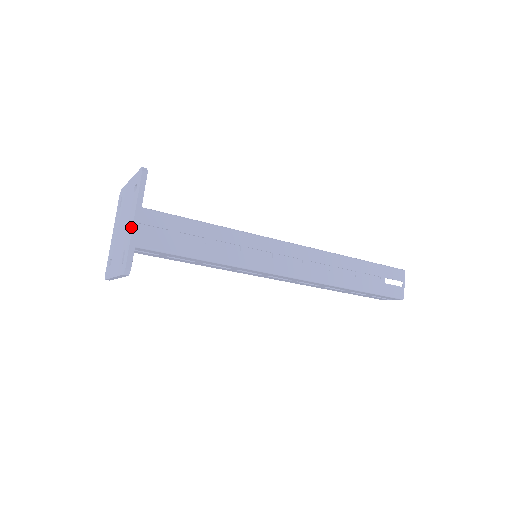
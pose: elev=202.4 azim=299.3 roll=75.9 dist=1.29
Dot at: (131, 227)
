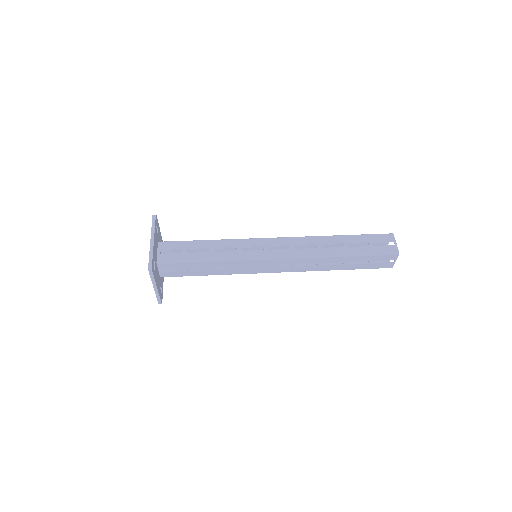
Dot at: occluded
